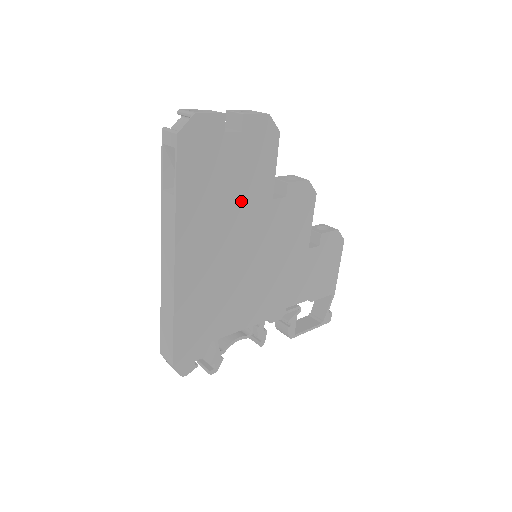
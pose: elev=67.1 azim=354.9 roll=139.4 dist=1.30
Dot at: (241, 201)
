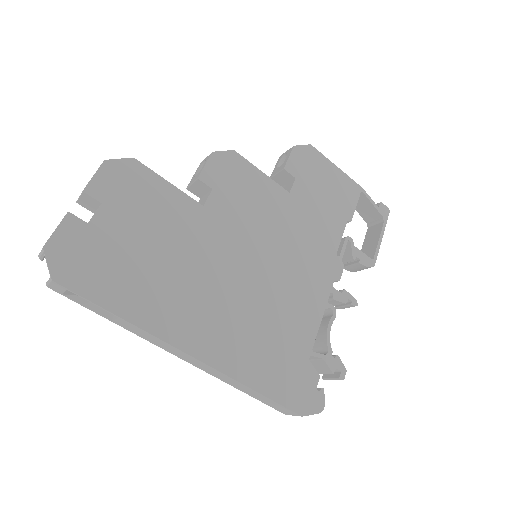
Dot at: (179, 245)
